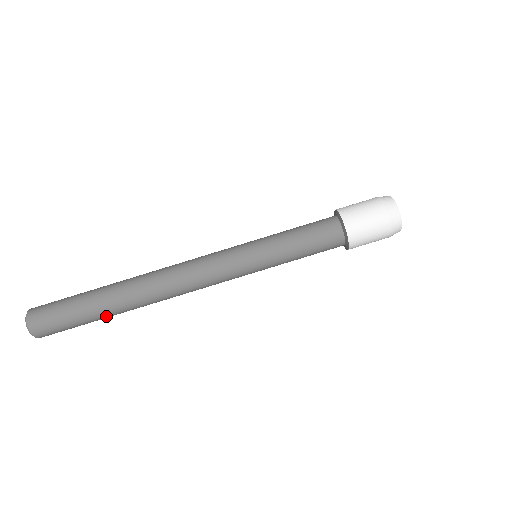
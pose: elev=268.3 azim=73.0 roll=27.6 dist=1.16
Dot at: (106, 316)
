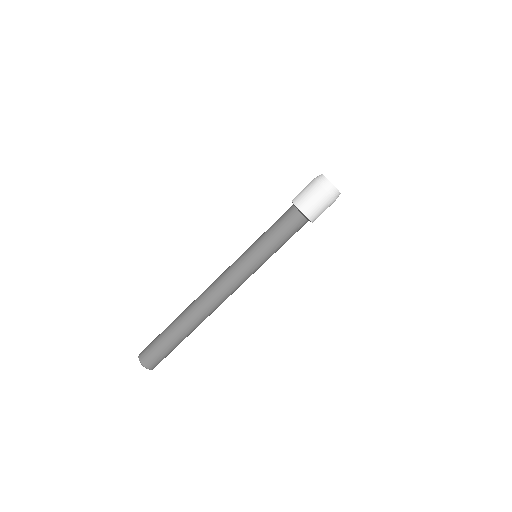
Dot at: occluded
